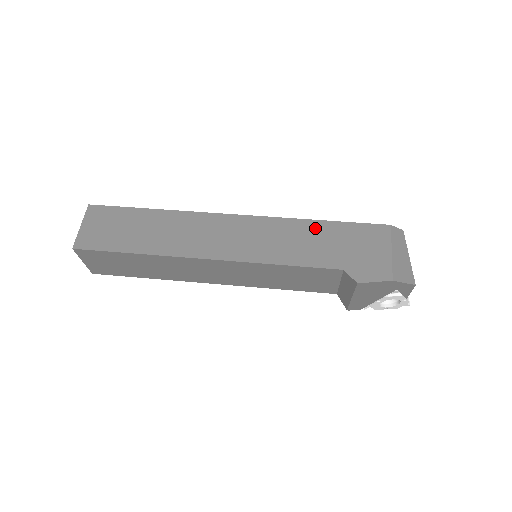
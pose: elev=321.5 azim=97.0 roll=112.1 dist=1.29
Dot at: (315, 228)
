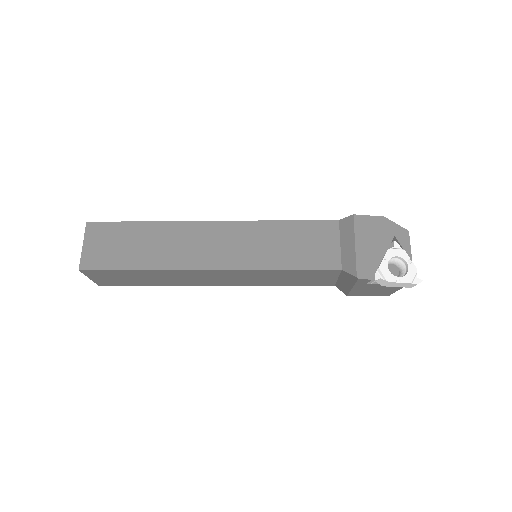
Dot at: occluded
